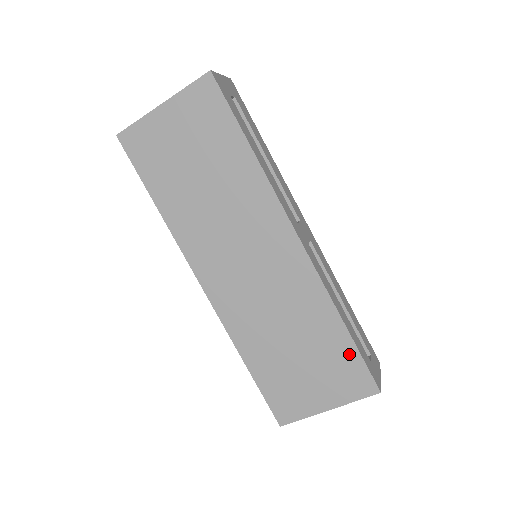
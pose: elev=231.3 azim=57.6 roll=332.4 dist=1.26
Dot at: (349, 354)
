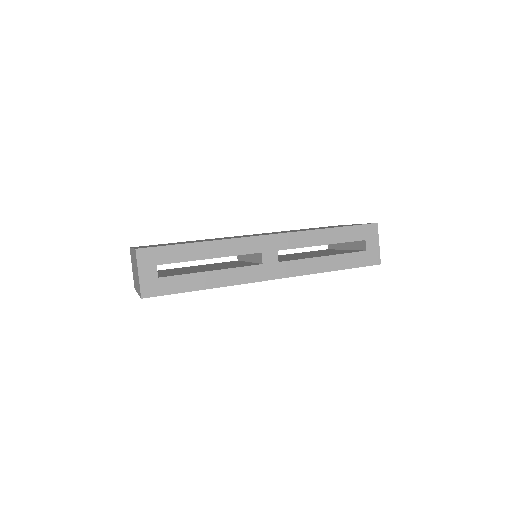
Dot at: occluded
